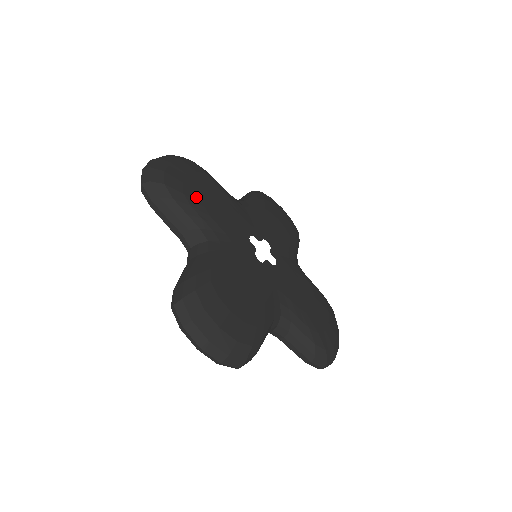
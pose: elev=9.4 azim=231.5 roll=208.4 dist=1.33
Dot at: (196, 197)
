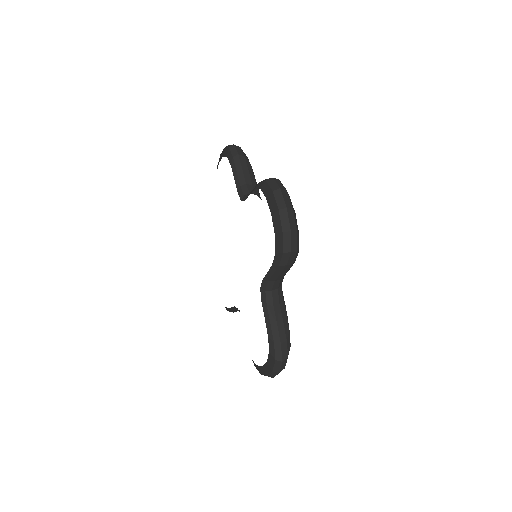
Dot at: occluded
